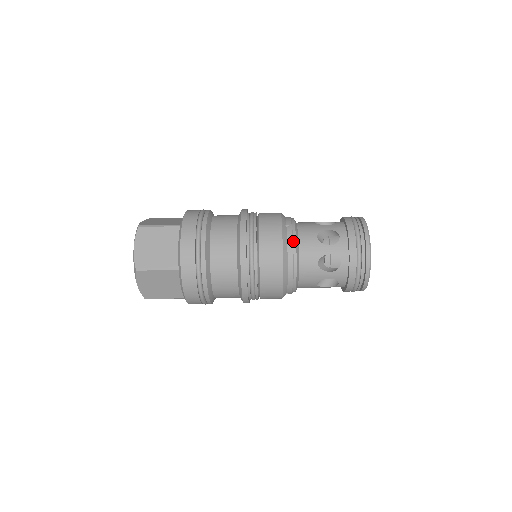
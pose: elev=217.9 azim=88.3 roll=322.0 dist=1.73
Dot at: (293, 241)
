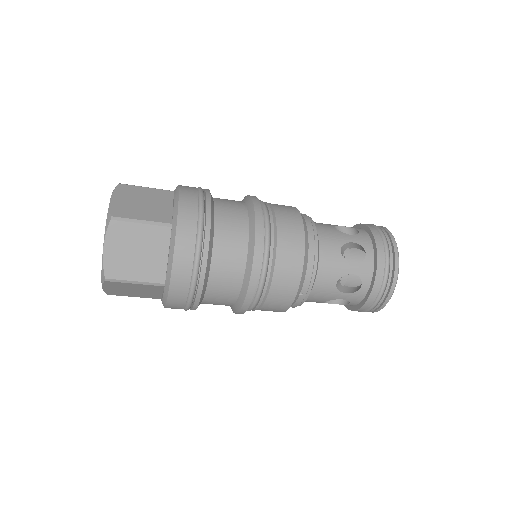
Dot at: (311, 223)
